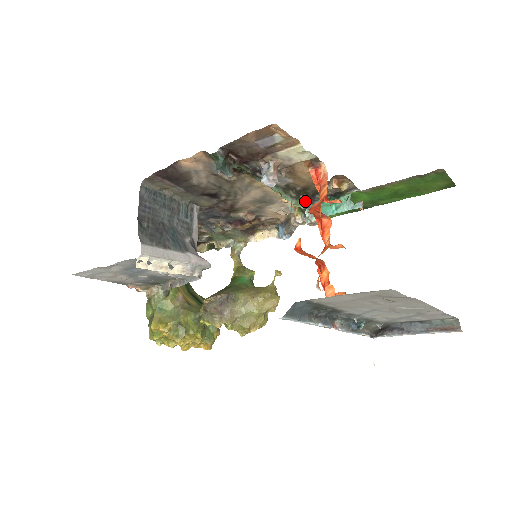
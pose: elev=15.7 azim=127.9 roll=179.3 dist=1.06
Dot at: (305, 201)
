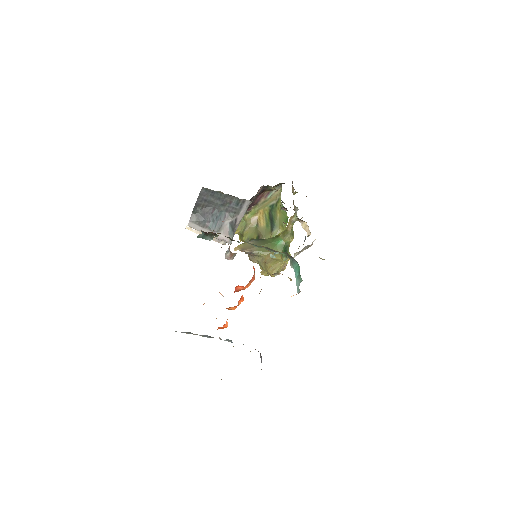
Dot at: (289, 255)
